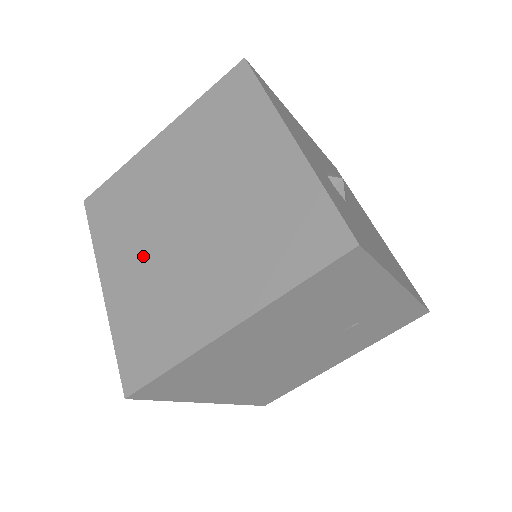
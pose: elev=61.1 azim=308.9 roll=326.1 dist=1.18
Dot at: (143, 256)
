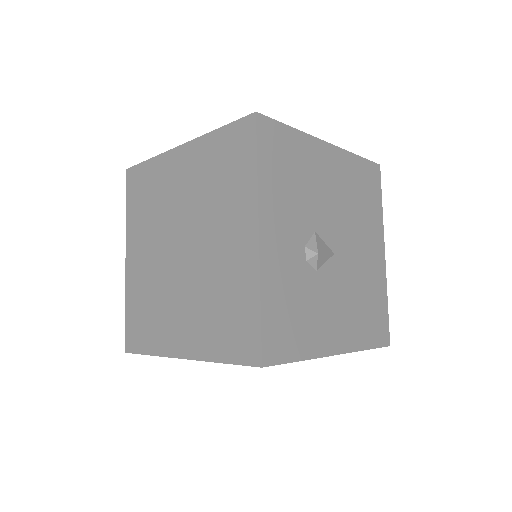
Dot at: (151, 257)
